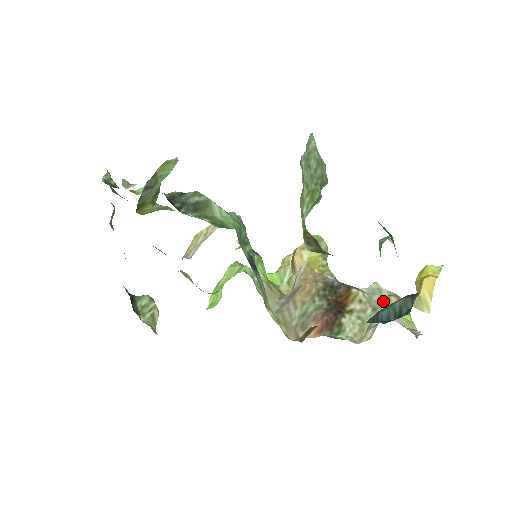
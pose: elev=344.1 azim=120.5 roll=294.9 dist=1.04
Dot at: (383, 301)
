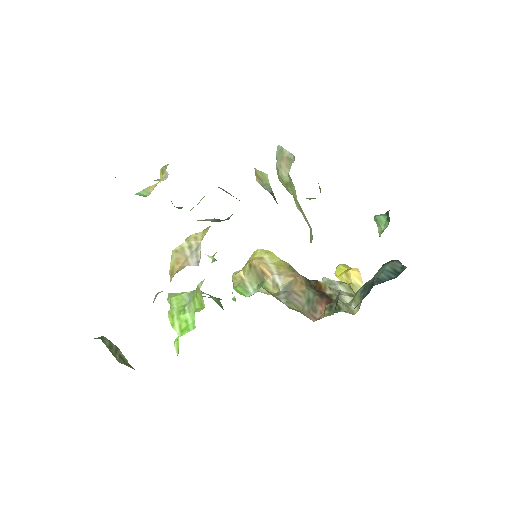
Dot at: (340, 288)
